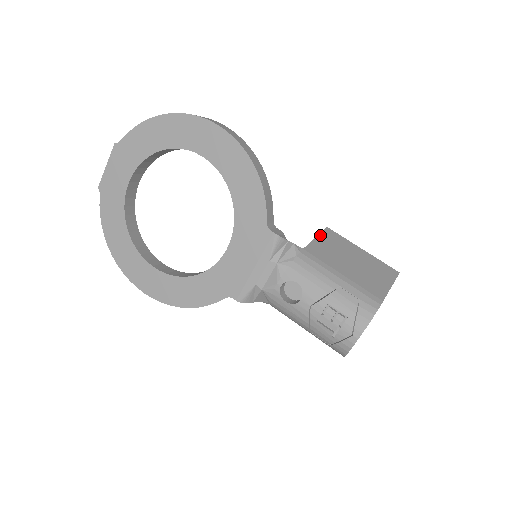
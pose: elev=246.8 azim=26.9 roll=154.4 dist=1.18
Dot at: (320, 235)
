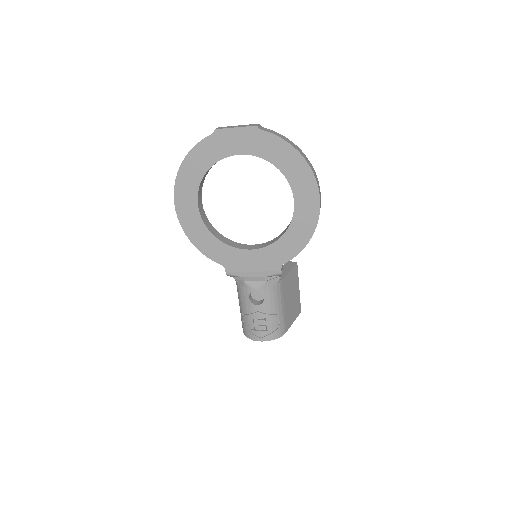
Dot at: (292, 270)
